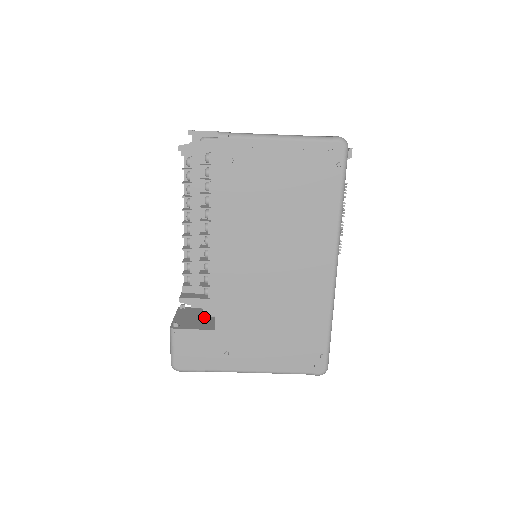
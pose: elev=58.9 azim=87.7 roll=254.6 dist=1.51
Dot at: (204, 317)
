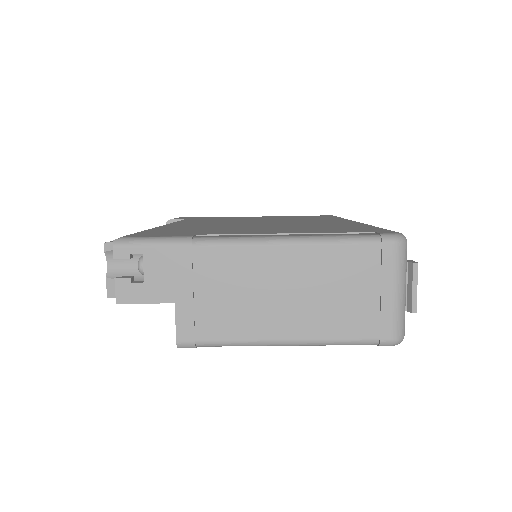
Dot at: occluded
